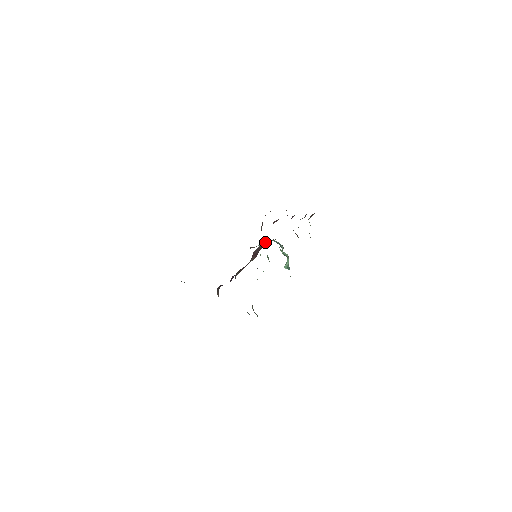
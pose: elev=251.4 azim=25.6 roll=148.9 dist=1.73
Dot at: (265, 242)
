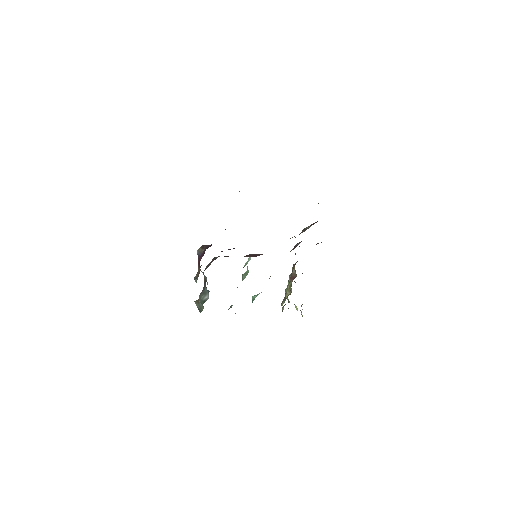
Dot at: occluded
